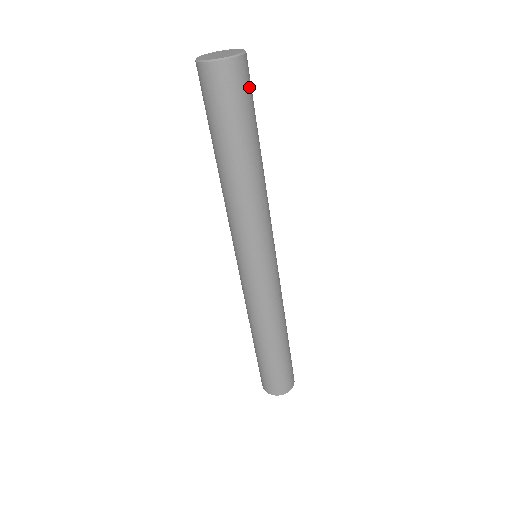
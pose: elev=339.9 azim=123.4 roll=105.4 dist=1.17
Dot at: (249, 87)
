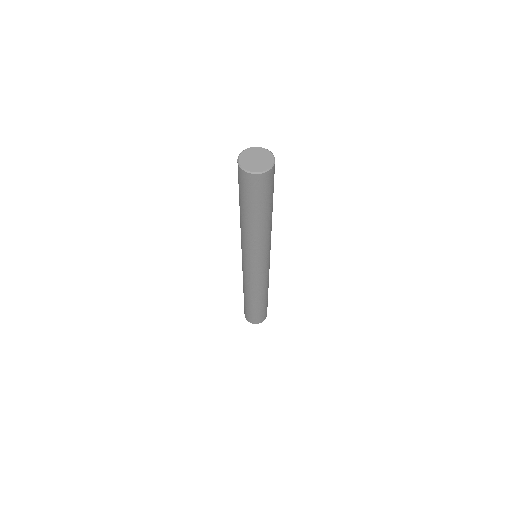
Dot at: (264, 188)
